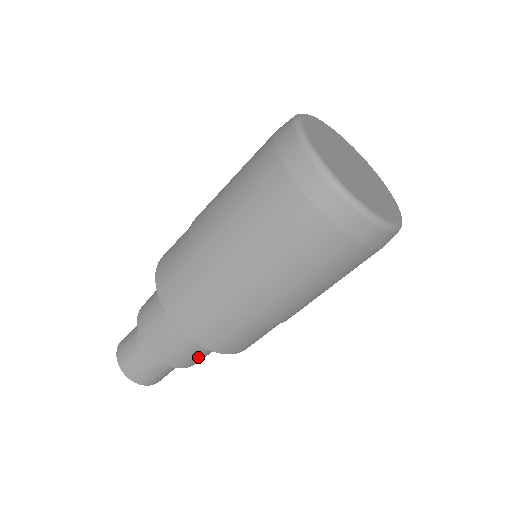
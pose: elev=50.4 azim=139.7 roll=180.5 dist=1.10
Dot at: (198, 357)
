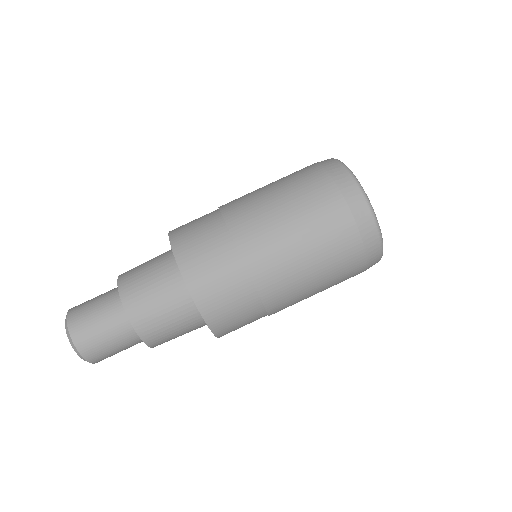
Dot at: (166, 332)
